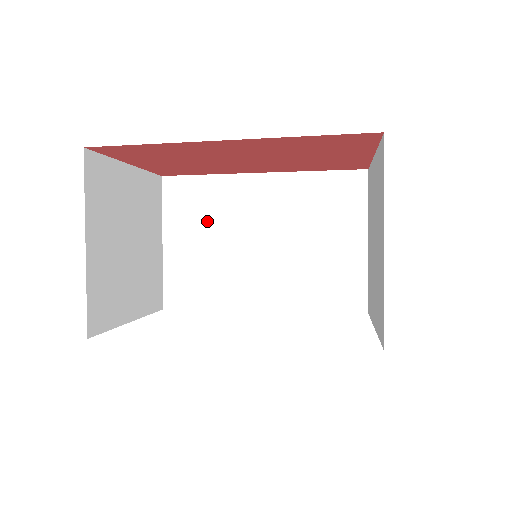
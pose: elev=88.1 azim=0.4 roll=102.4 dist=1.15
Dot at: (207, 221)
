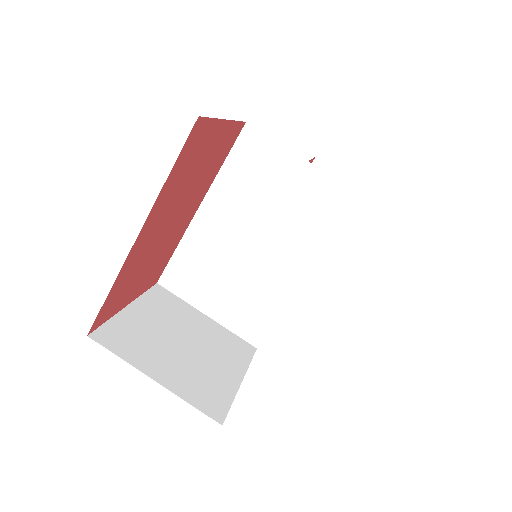
Dot at: (210, 272)
